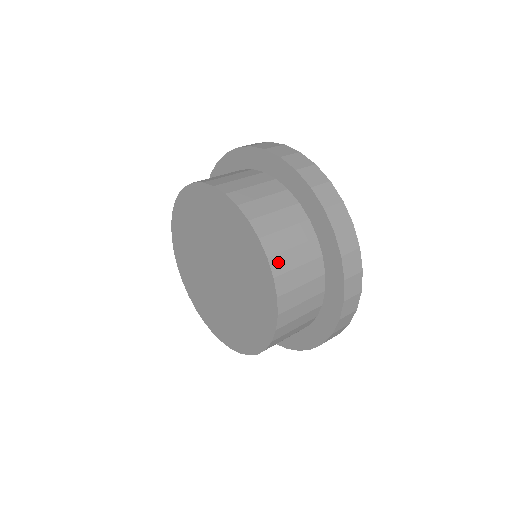
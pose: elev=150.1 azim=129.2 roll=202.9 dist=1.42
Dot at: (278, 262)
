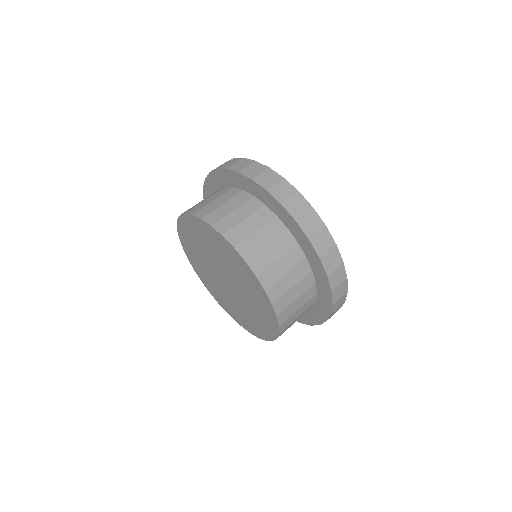
Dot at: occluded
